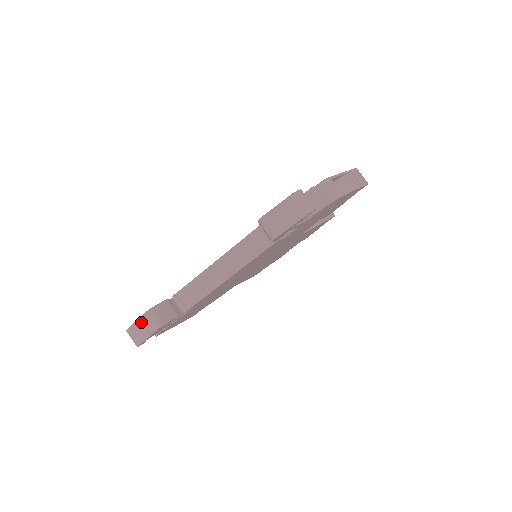
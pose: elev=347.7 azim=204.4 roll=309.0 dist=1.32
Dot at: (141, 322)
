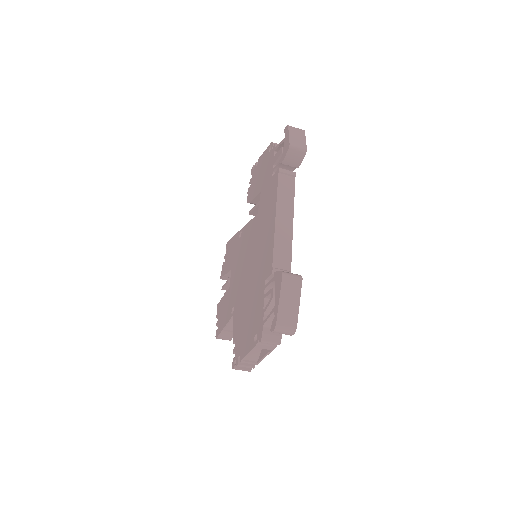
Dot at: (284, 294)
